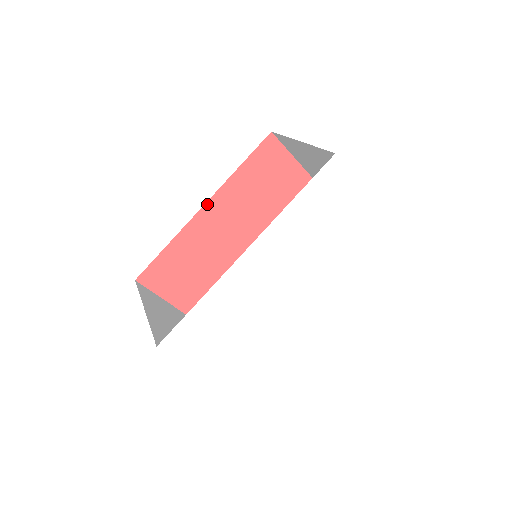
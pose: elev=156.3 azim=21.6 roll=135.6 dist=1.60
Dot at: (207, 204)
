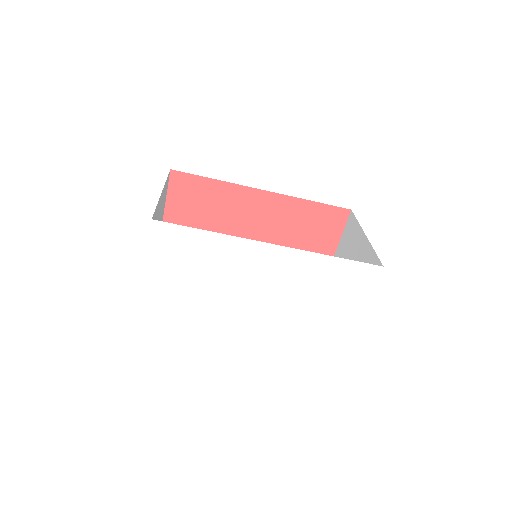
Dot at: (268, 192)
